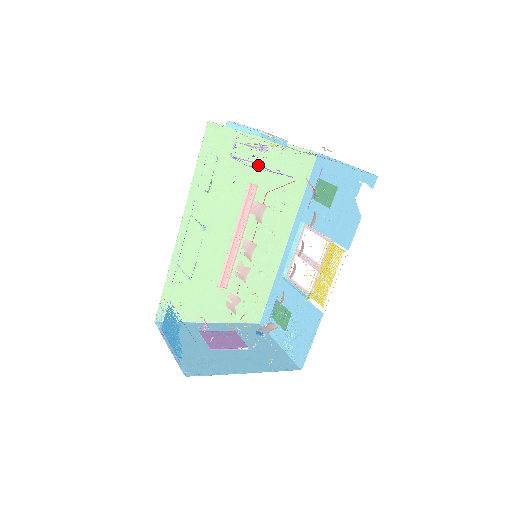
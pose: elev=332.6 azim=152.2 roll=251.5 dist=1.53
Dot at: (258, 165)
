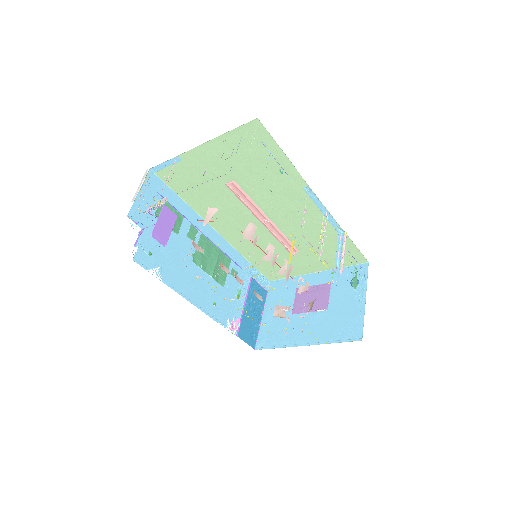
Dot at: (217, 167)
